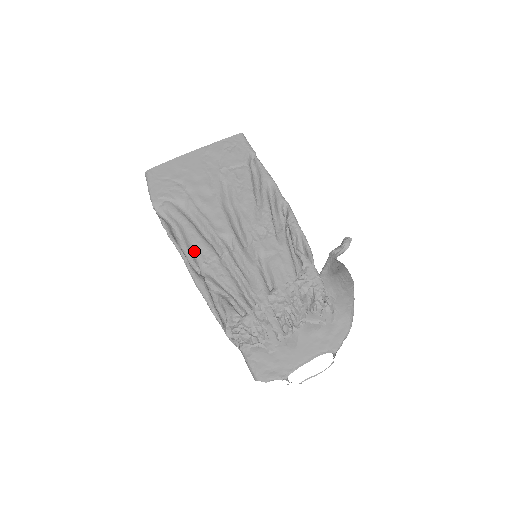
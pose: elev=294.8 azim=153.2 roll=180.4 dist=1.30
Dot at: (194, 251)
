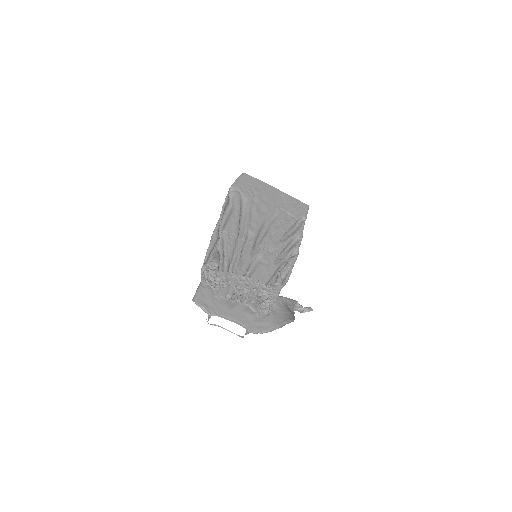
Dot at: (228, 222)
